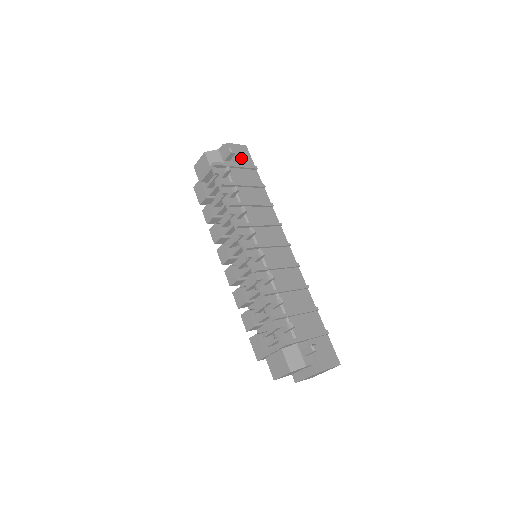
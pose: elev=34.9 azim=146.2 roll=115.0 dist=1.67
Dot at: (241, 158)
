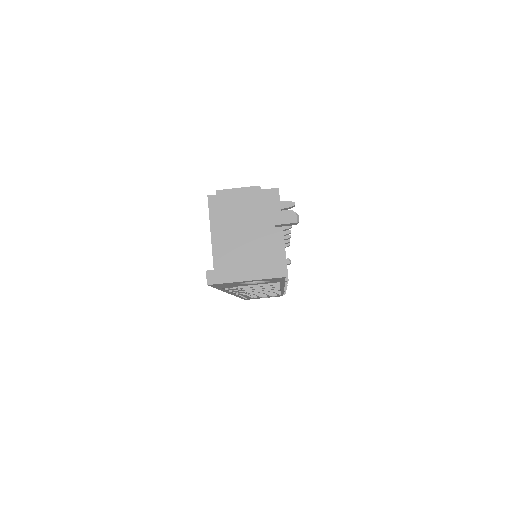
Dot at: occluded
